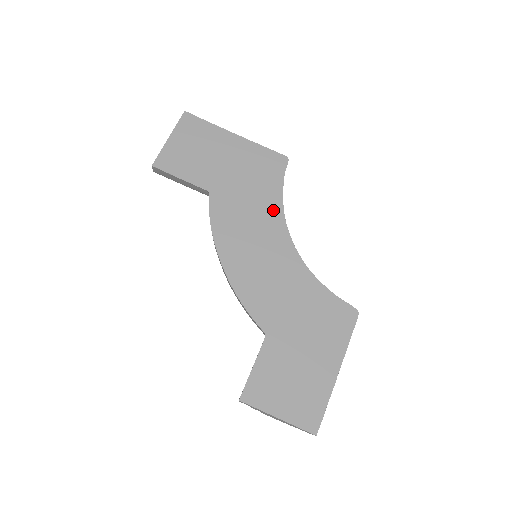
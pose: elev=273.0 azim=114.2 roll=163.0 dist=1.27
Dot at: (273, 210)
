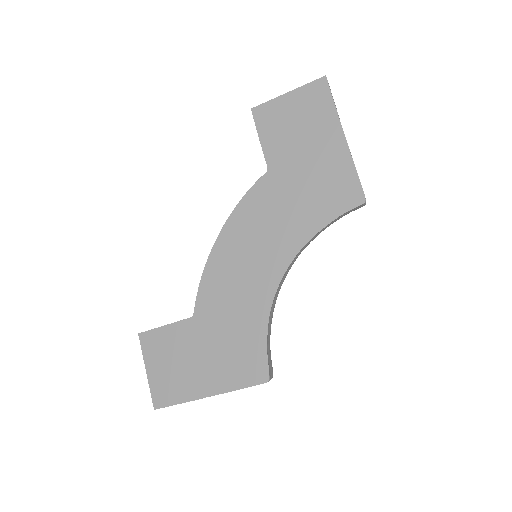
Dot at: (298, 234)
